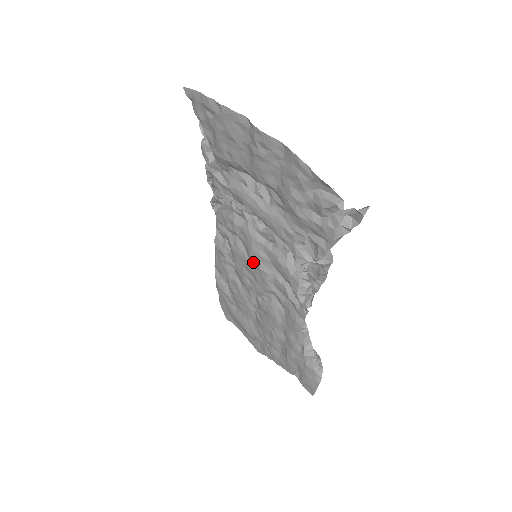
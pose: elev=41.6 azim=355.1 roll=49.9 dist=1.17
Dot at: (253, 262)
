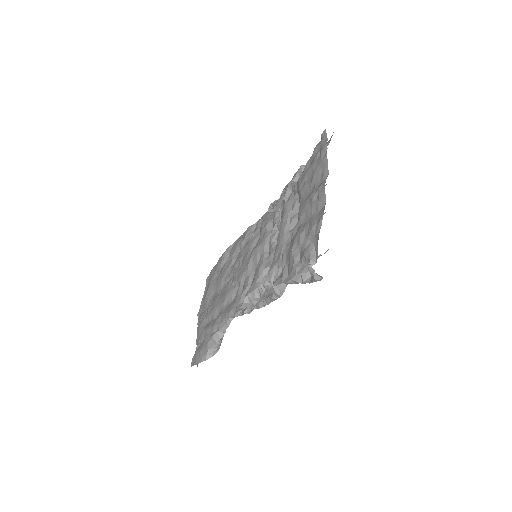
Dot at: (250, 256)
